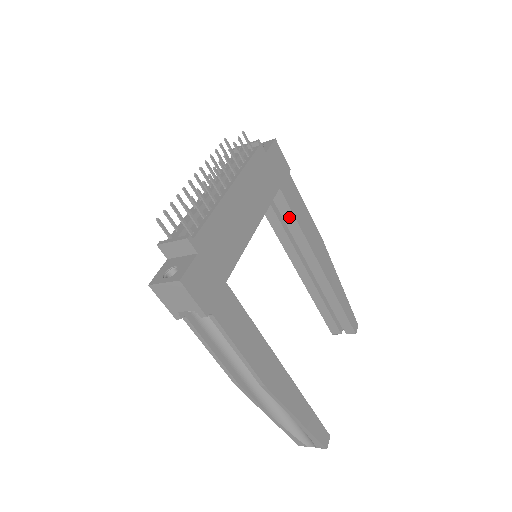
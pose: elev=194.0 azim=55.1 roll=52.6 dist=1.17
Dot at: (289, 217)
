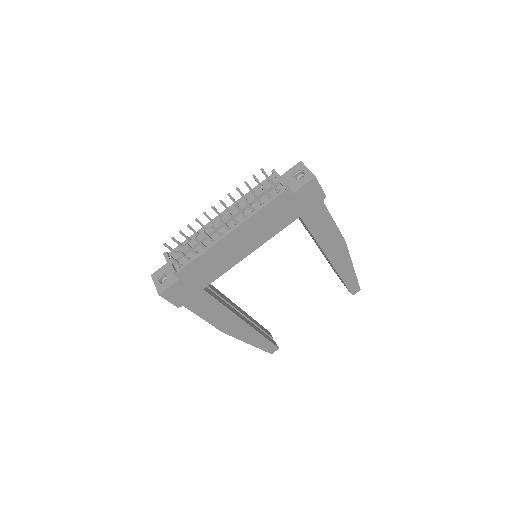
Dot at: occluded
